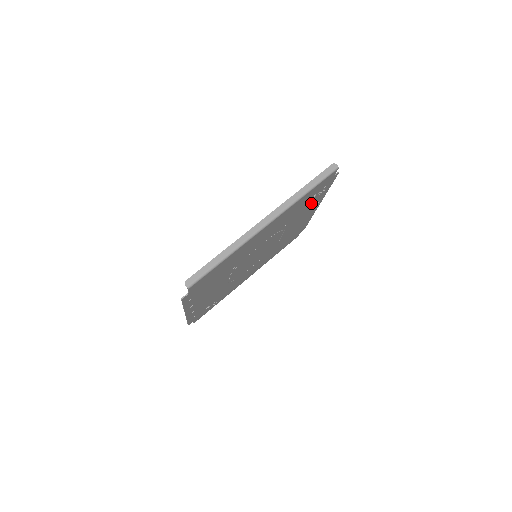
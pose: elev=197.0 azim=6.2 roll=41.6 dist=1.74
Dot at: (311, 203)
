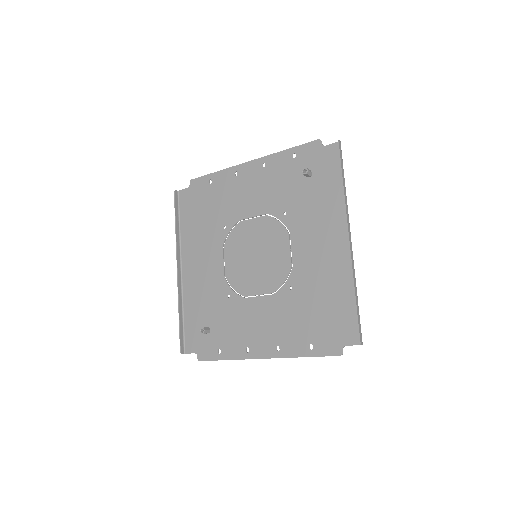
Dot at: (286, 176)
